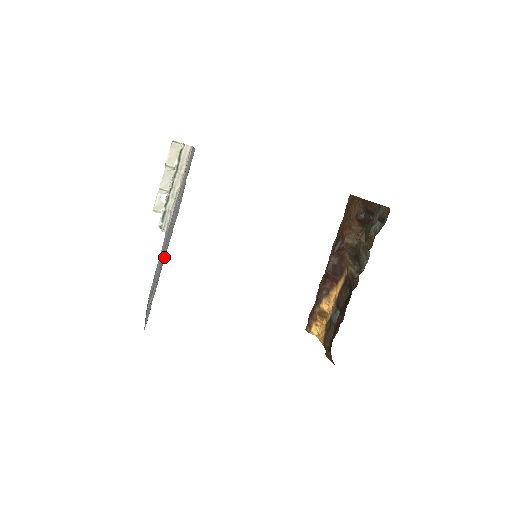
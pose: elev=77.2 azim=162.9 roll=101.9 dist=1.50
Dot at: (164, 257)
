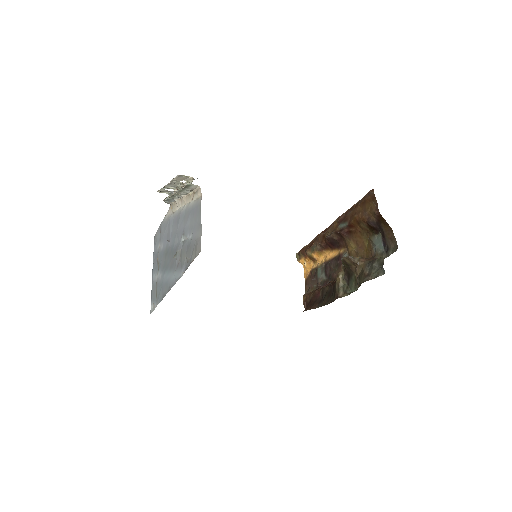
Dot at: (168, 286)
